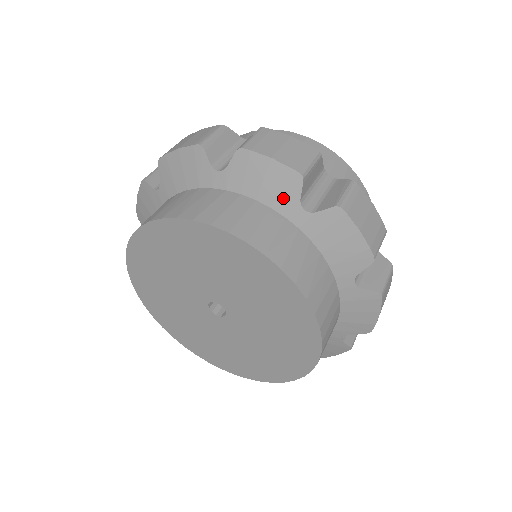
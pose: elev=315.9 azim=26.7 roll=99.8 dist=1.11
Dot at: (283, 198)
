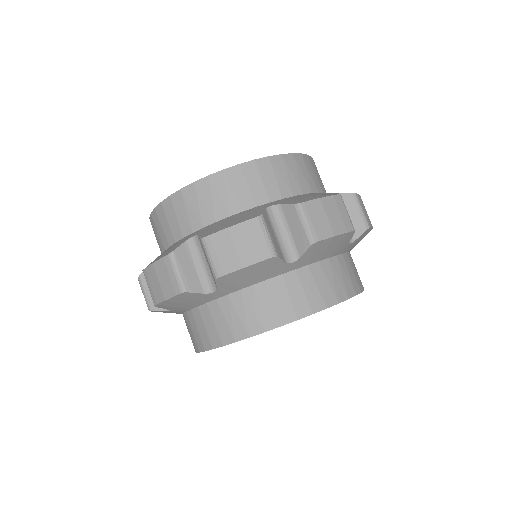
Dot at: (200, 299)
